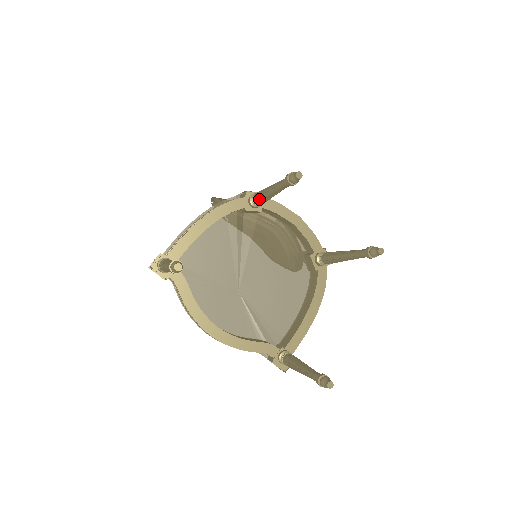
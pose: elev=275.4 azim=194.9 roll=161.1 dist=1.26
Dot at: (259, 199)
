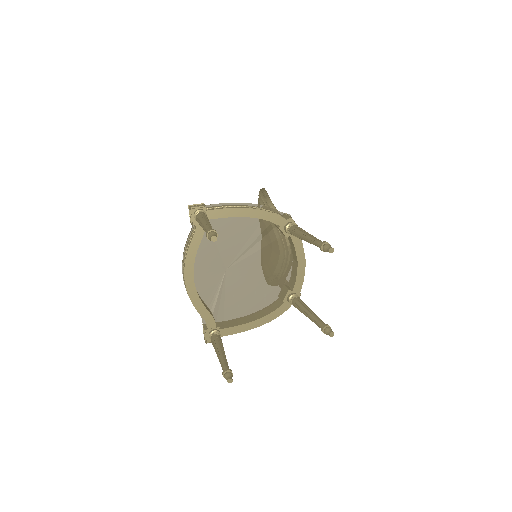
Dot at: (294, 232)
